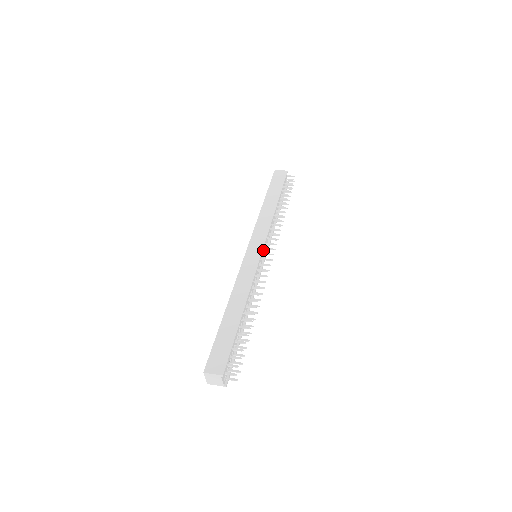
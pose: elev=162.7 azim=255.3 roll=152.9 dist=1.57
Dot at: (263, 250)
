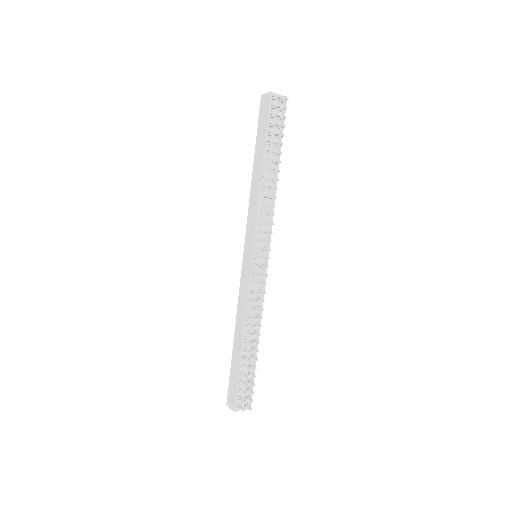
Dot at: (260, 247)
